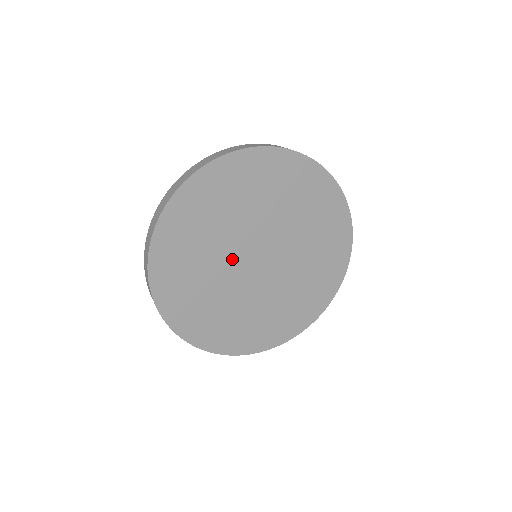
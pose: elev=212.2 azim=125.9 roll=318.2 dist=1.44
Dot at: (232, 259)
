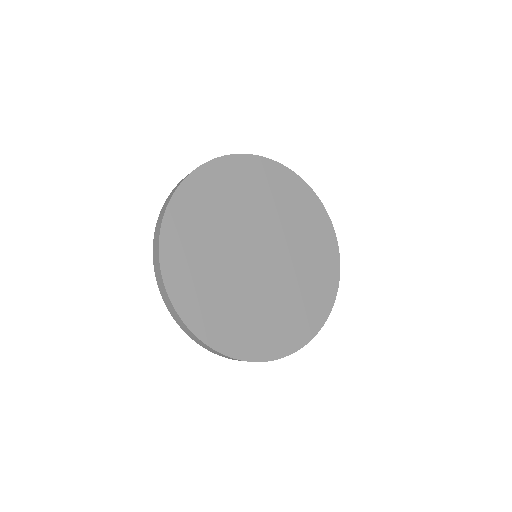
Dot at: (244, 232)
